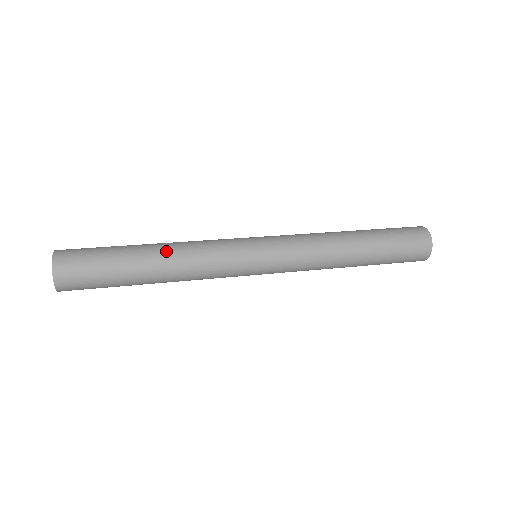
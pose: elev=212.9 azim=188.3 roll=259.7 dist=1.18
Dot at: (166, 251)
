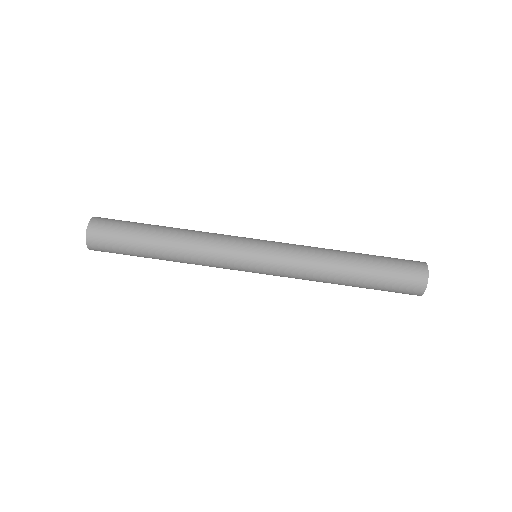
Dot at: (175, 247)
